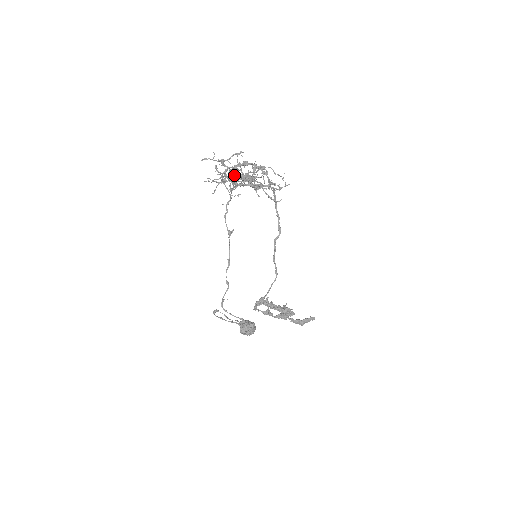
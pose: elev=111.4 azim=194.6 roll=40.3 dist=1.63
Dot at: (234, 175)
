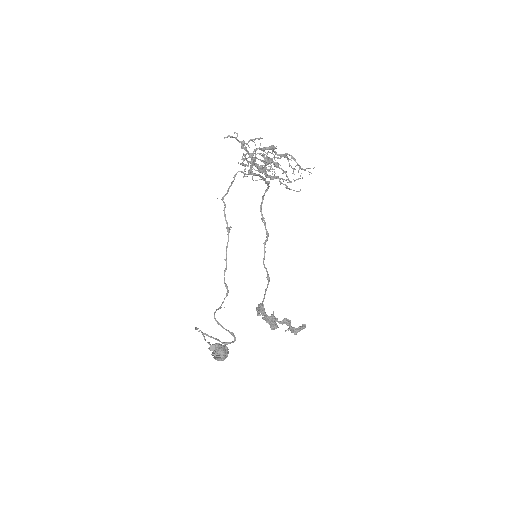
Dot at: (243, 164)
